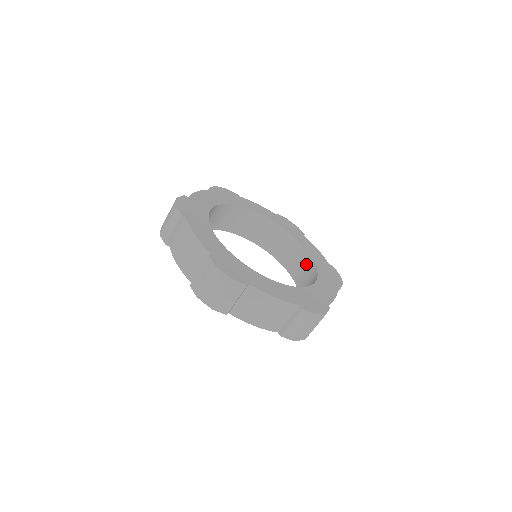
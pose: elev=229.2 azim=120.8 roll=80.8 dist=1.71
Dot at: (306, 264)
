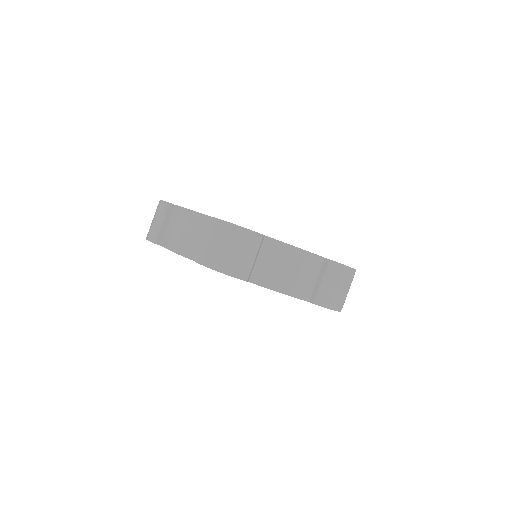
Dot at: occluded
